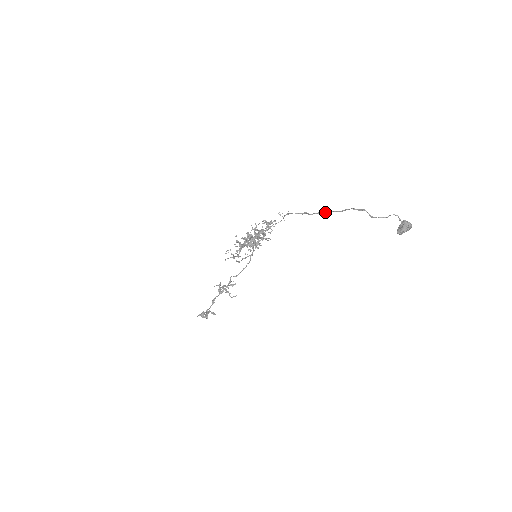
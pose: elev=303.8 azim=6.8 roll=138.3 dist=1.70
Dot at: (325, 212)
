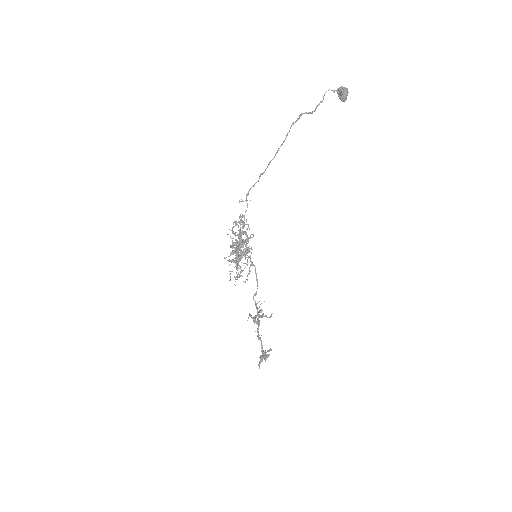
Dot at: occluded
